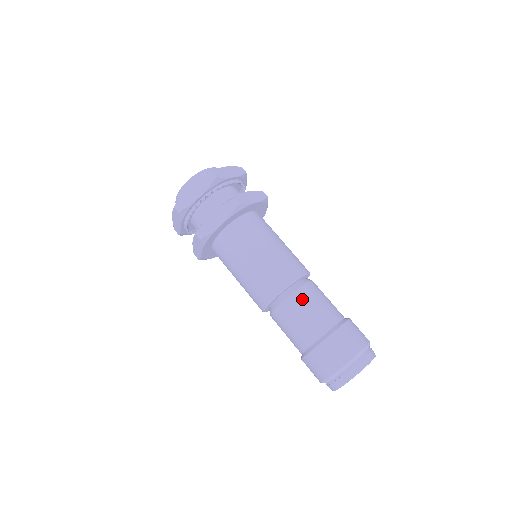
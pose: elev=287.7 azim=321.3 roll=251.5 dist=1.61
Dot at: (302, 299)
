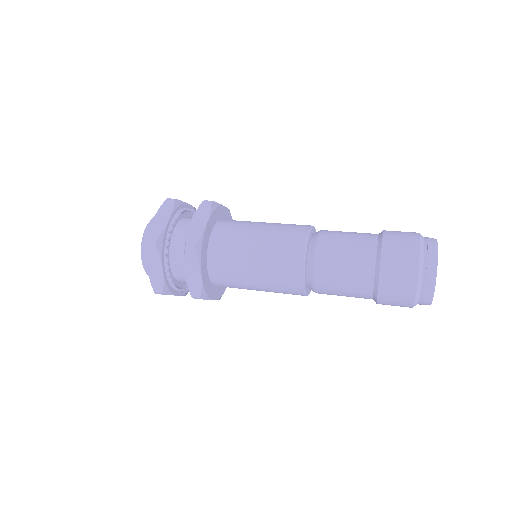
Dot at: (331, 235)
